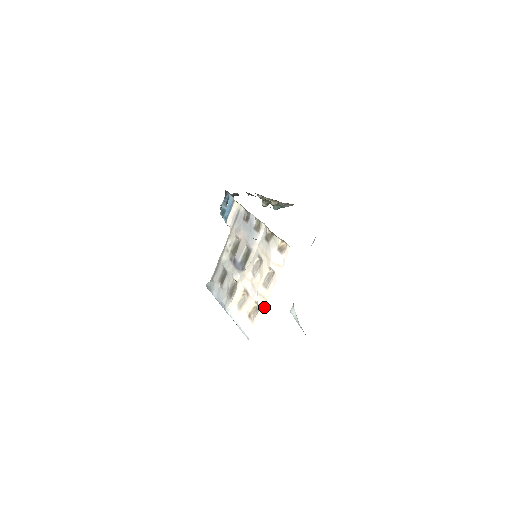
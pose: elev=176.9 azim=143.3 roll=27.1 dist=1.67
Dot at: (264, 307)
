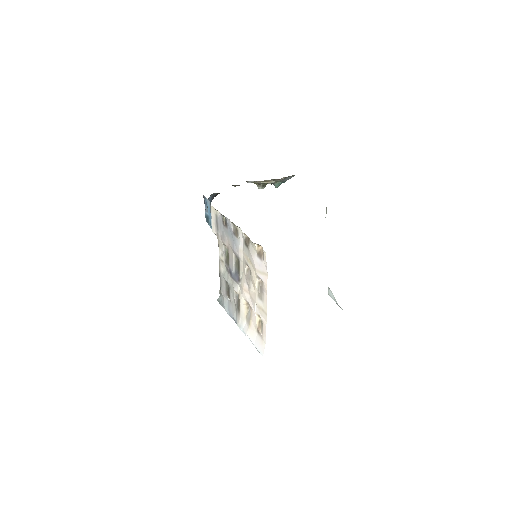
Dot at: (266, 321)
